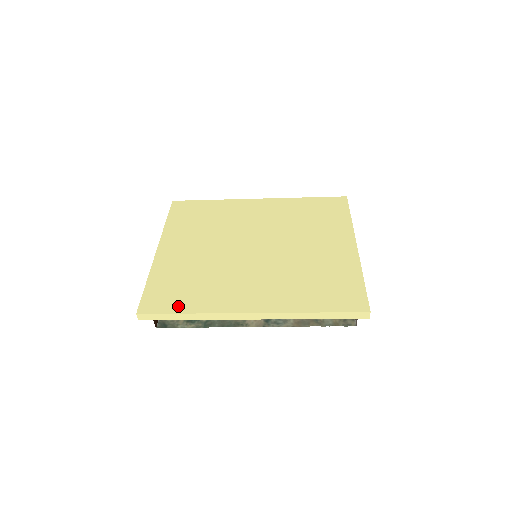
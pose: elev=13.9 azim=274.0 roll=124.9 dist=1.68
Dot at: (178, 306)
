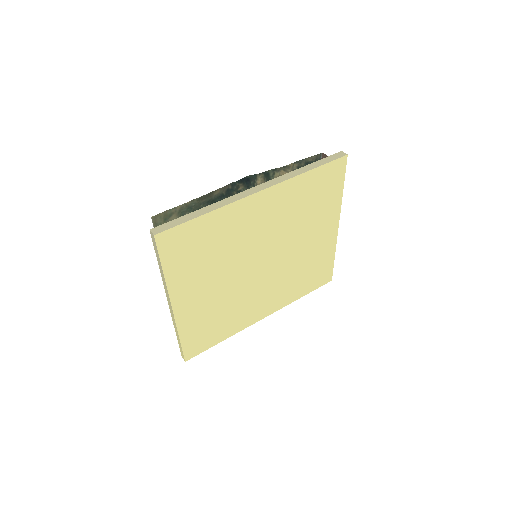
Dot at: (214, 341)
